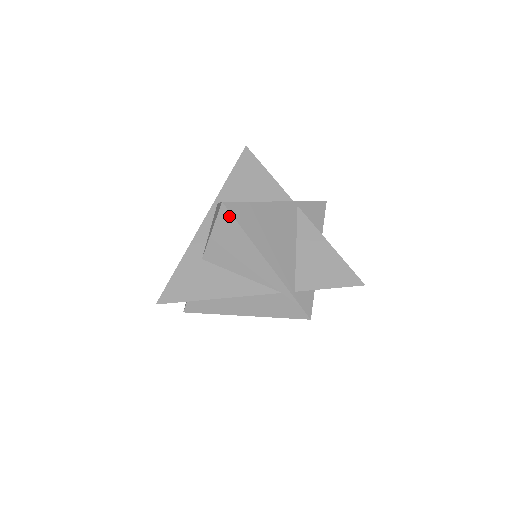
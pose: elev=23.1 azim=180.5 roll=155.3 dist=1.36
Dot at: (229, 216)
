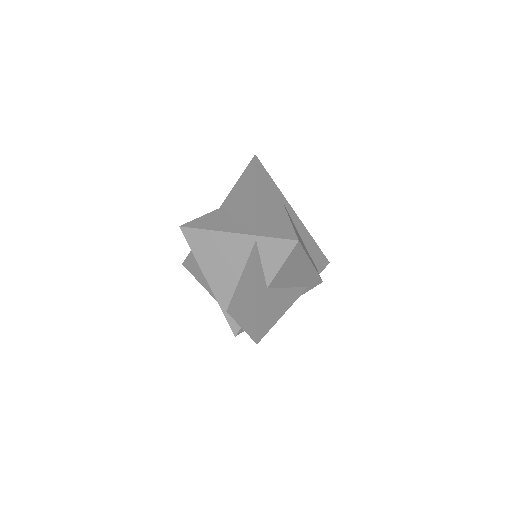
Dot at: (186, 237)
